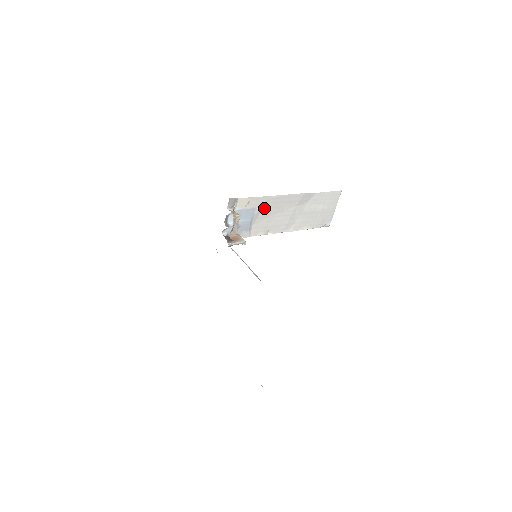
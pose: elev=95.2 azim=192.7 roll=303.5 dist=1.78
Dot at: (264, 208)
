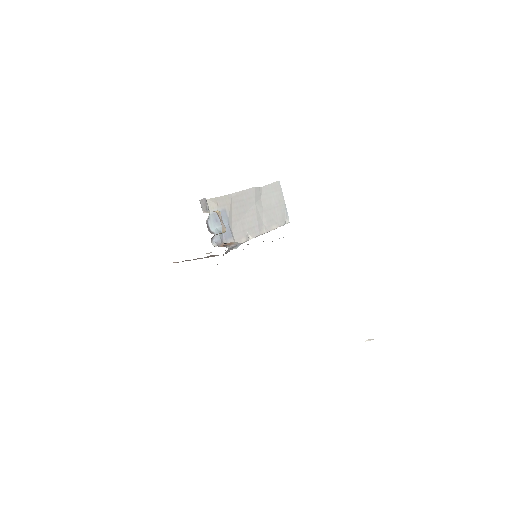
Dot at: (232, 209)
